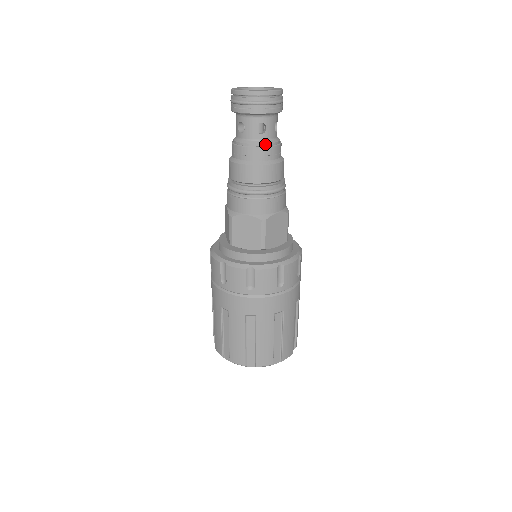
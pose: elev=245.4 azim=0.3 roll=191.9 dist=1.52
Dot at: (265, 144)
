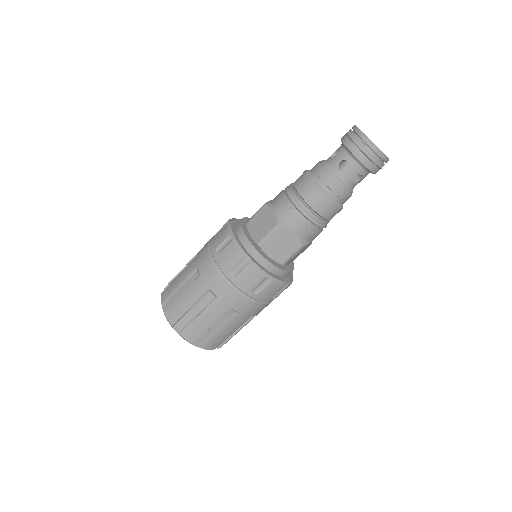
Dot at: (350, 191)
